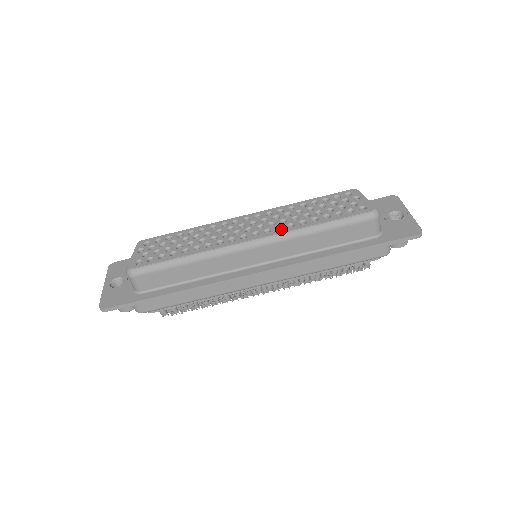
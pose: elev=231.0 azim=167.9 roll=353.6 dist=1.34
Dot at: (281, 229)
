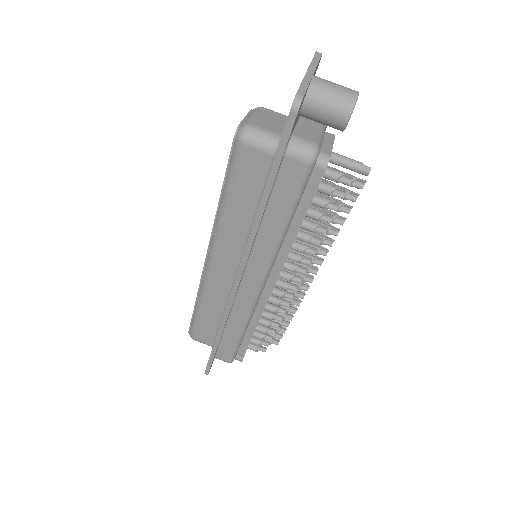
Dot at: occluded
